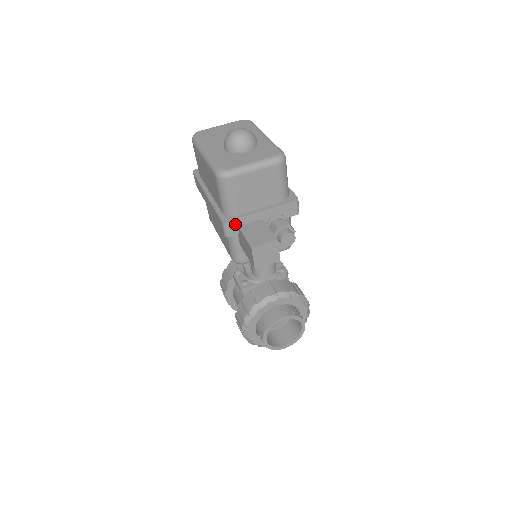
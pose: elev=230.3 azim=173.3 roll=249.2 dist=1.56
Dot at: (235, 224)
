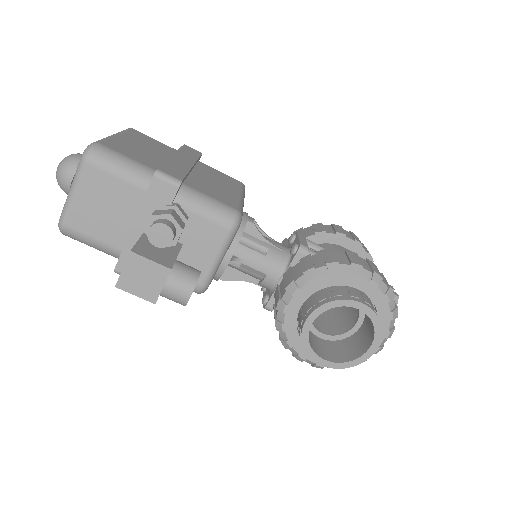
Dot at: occluded
